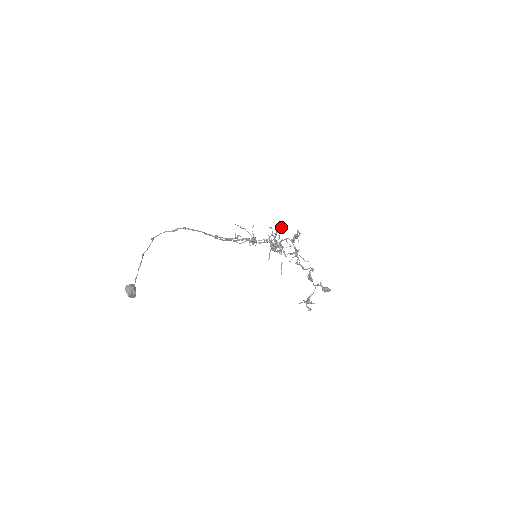
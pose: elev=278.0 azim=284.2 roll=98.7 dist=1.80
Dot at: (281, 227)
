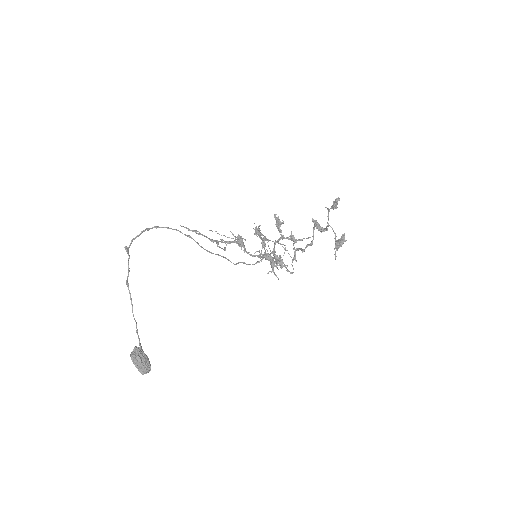
Dot at: (260, 230)
